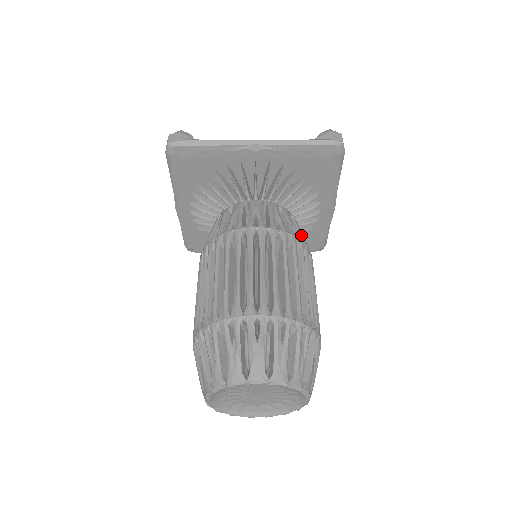
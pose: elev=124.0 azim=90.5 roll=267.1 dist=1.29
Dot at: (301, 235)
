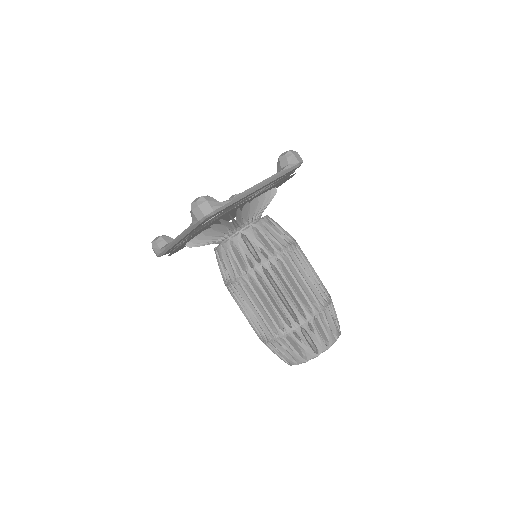
Dot at: occluded
